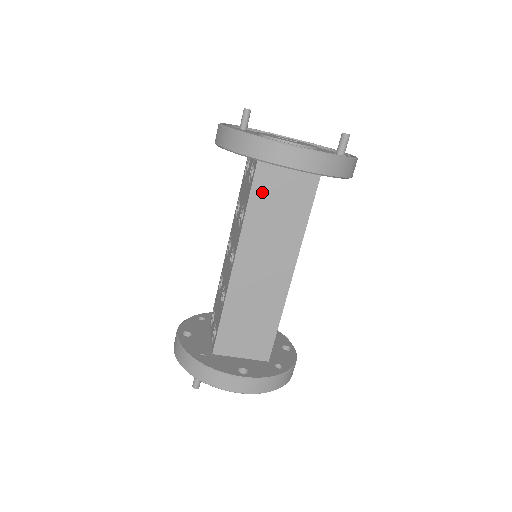
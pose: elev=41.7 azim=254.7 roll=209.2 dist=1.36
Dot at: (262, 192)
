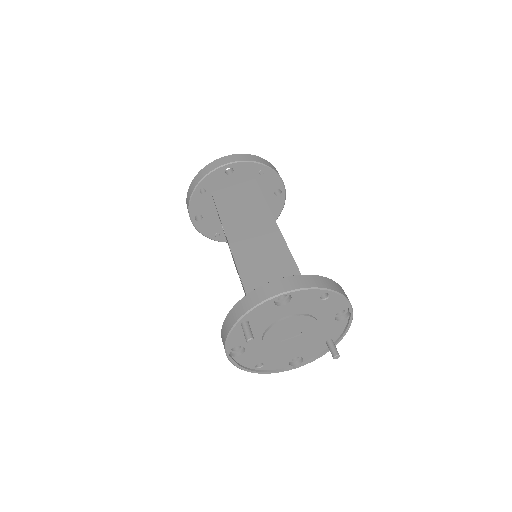
Dot at: (224, 203)
